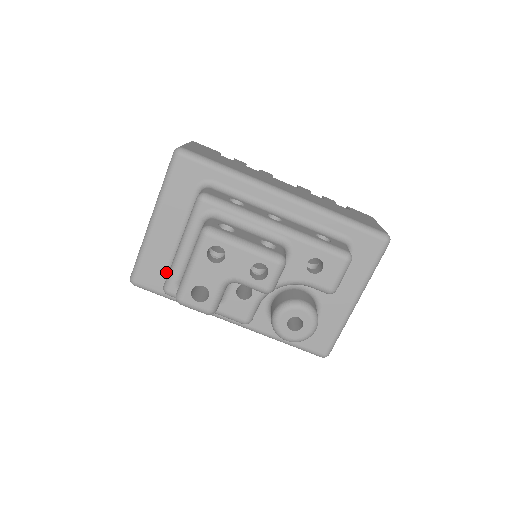
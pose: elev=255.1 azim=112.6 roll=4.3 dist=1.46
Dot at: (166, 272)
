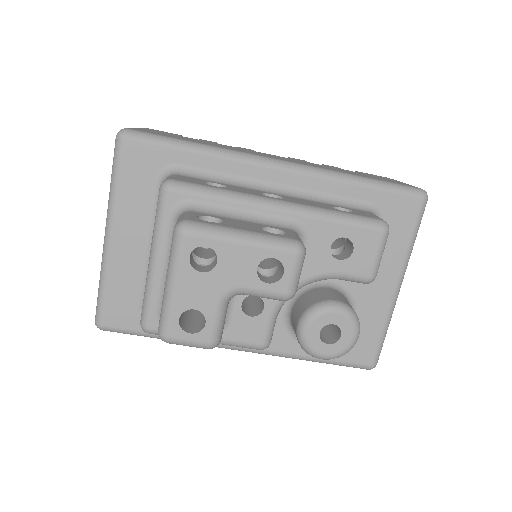
Dot at: (141, 303)
